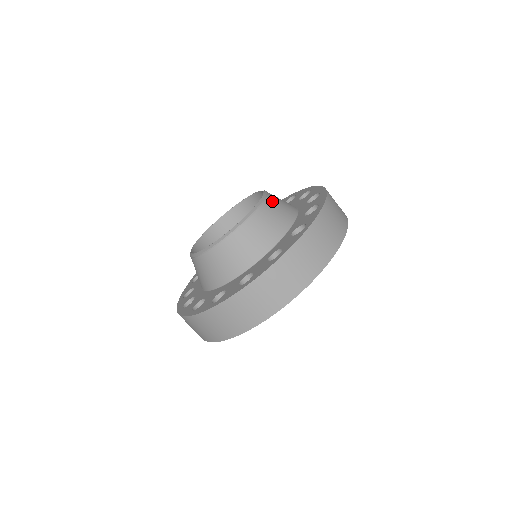
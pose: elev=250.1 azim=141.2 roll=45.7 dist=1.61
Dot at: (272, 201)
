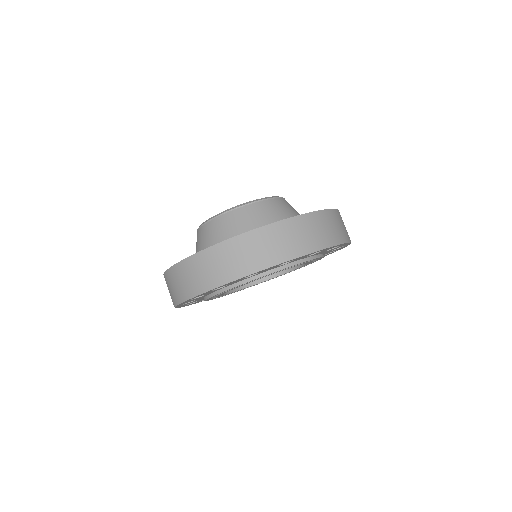
Dot at: (260, 207)
